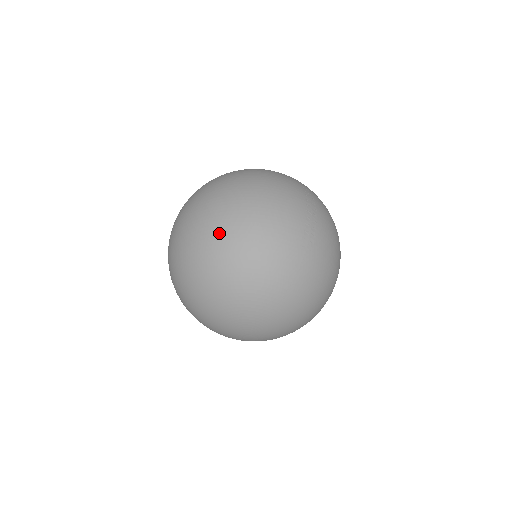
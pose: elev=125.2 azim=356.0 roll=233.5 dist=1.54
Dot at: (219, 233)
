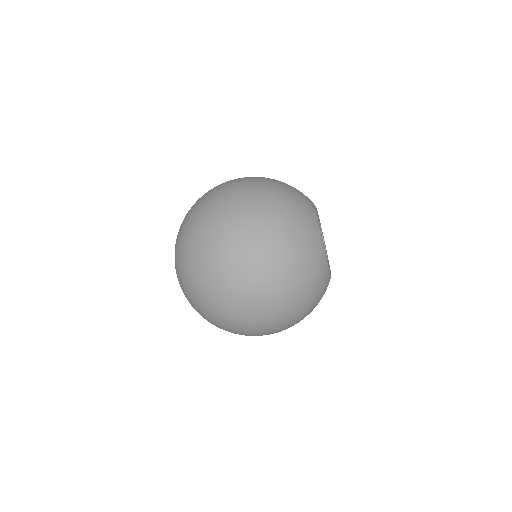
Dot at: (178, 259)
